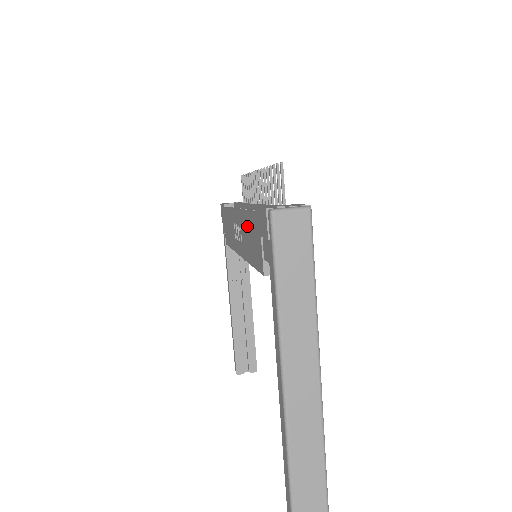
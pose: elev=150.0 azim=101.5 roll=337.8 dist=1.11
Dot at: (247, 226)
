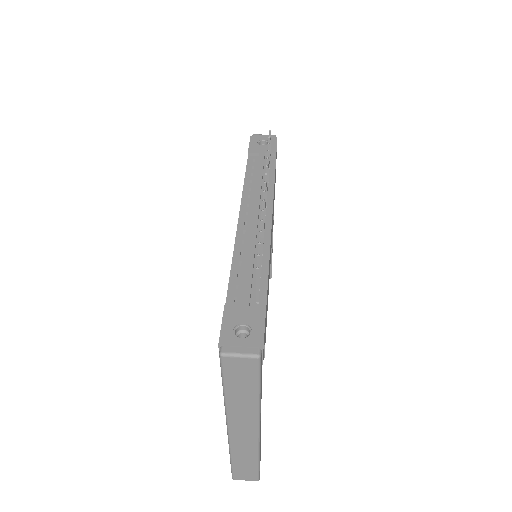
Dot at: occluded
